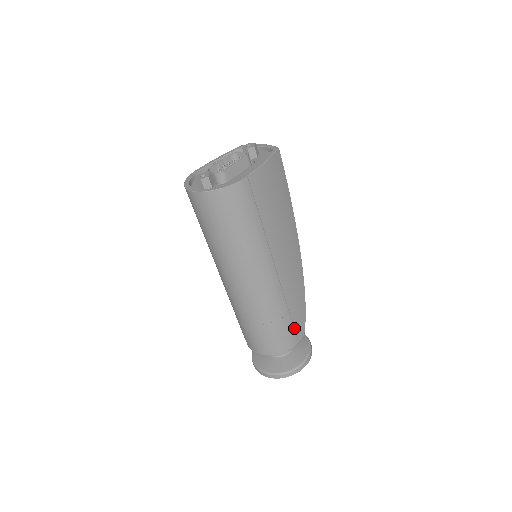
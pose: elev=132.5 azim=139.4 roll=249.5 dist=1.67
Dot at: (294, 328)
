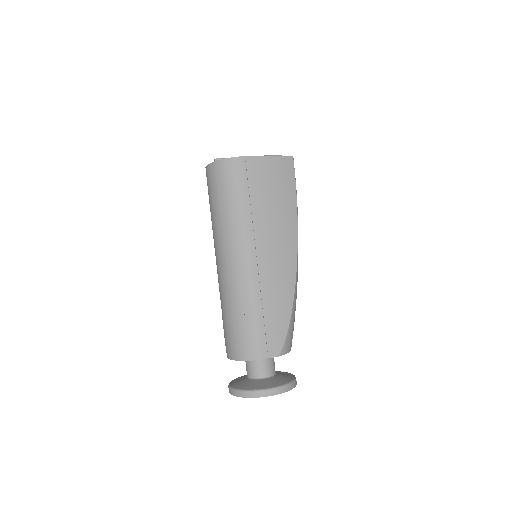
Dot at: (266, 337)
